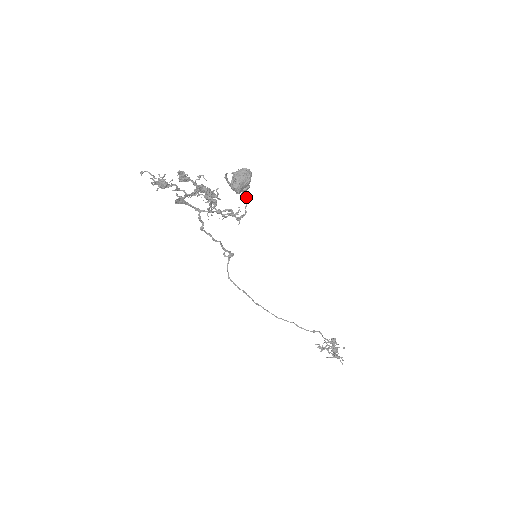
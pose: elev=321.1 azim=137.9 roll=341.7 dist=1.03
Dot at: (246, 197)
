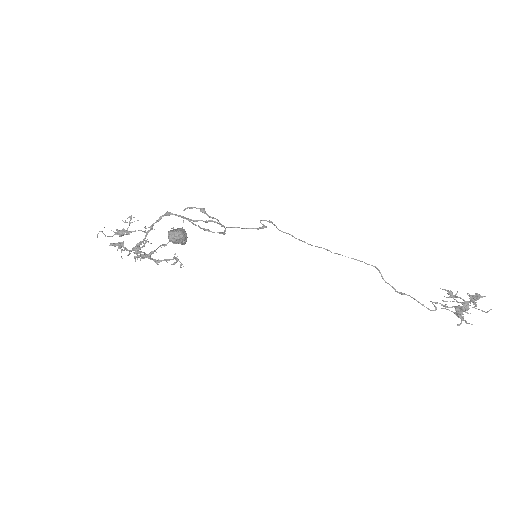
Dot at: (219, 223)
